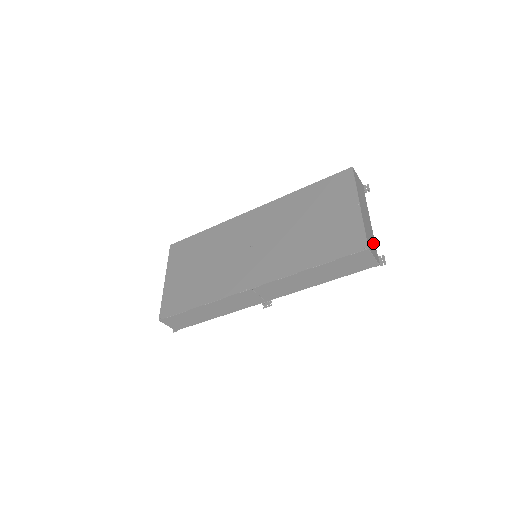
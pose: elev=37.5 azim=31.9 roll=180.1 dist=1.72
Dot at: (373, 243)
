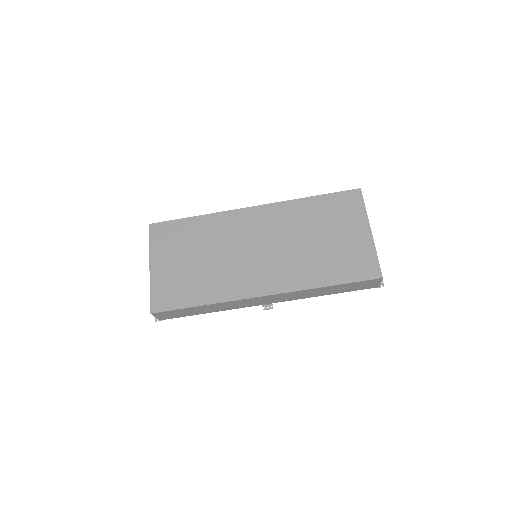
Dot at: occluded
